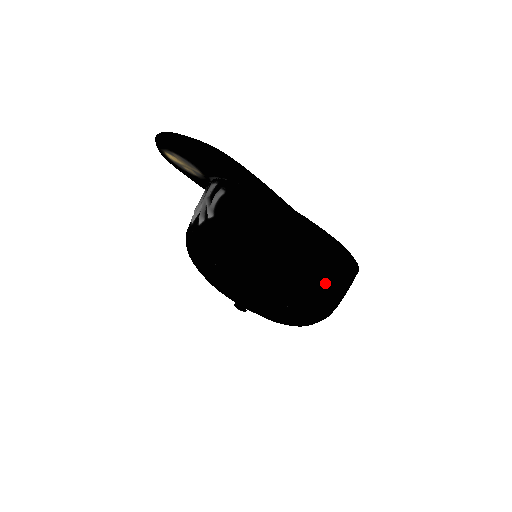
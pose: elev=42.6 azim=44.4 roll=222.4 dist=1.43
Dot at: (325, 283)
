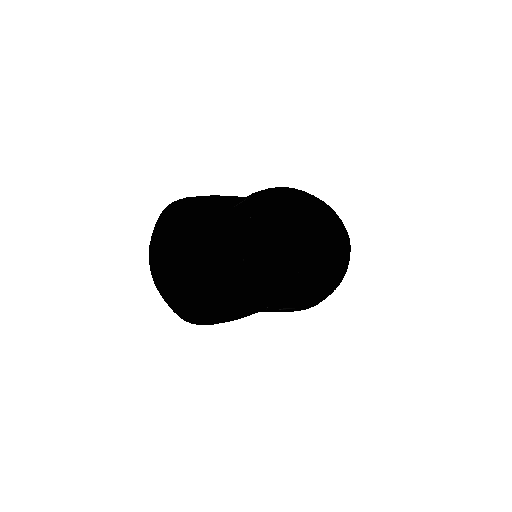
Dot at: occluded
